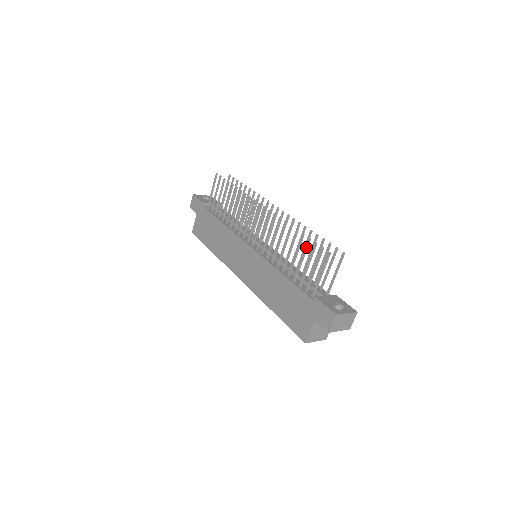
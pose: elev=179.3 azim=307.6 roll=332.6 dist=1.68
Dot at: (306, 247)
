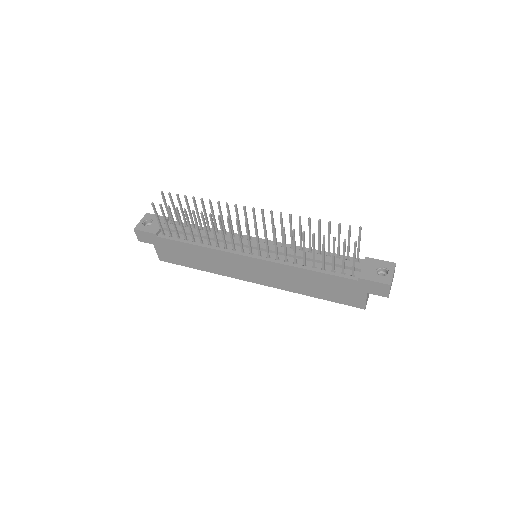
Dot at: (324, 244)
